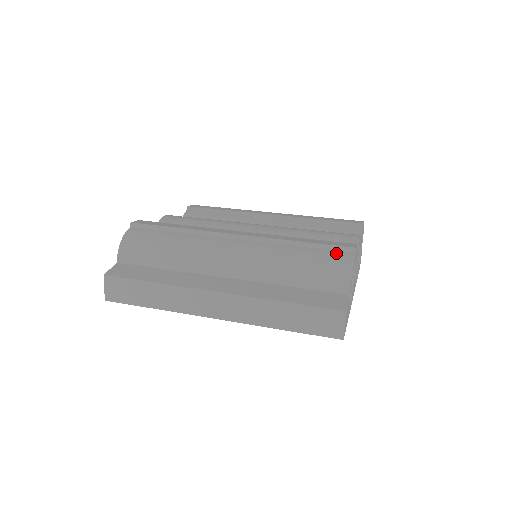
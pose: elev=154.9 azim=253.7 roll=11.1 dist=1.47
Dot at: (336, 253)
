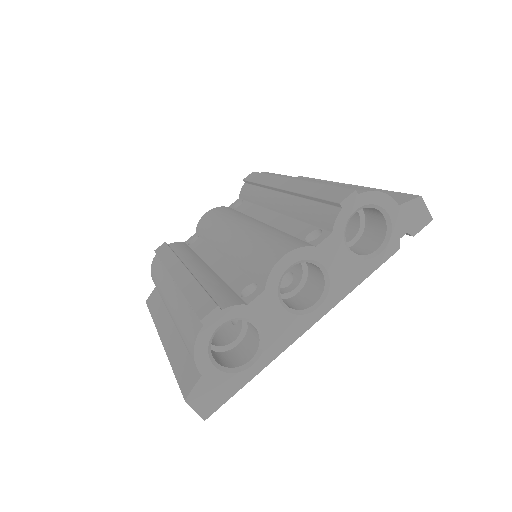
Dot at: (194, 322)
